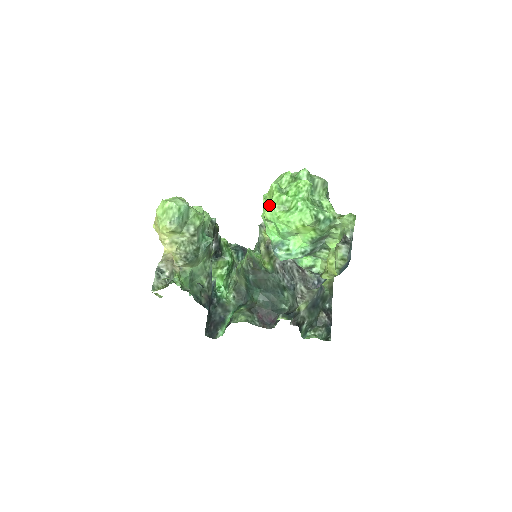
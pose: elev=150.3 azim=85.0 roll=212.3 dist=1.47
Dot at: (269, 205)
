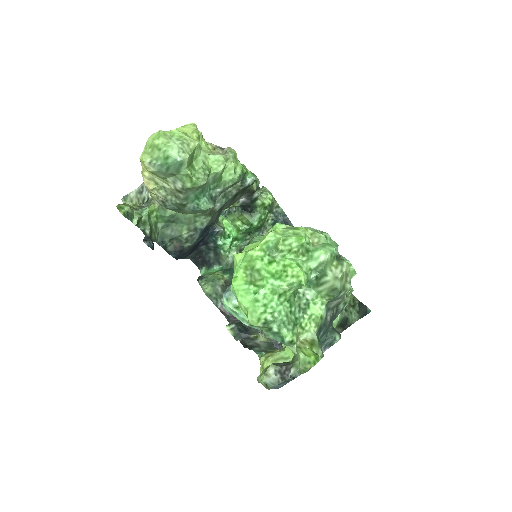
Dot at: (245, 252)
